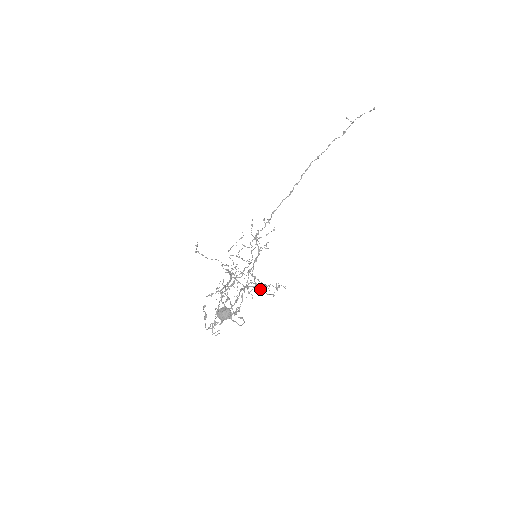
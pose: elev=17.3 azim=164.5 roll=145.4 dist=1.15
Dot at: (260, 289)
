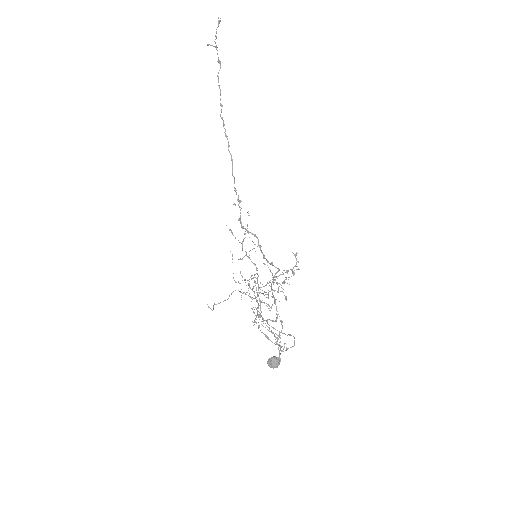
Dot at: (284, 270)
